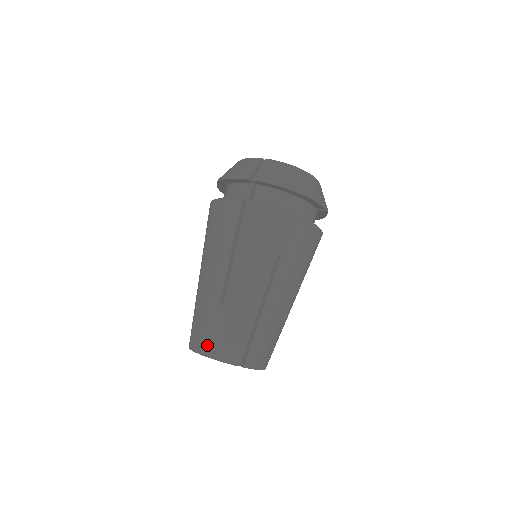
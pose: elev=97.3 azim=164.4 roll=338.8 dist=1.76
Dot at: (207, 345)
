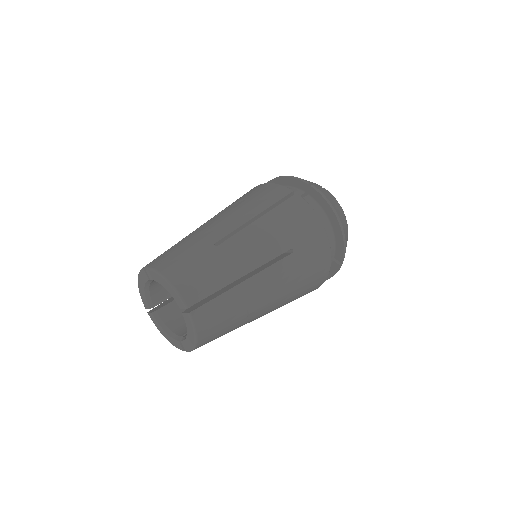
Dot at: occluded
